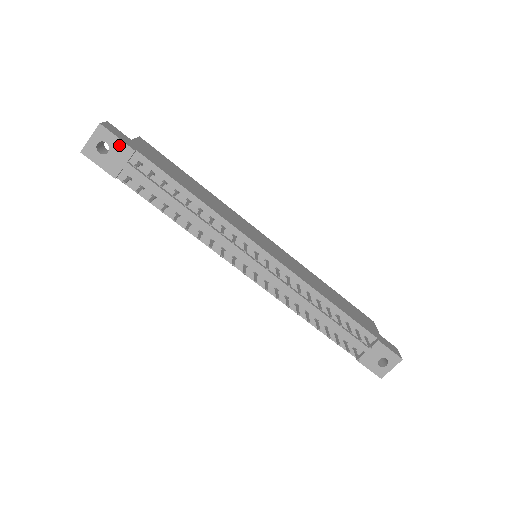
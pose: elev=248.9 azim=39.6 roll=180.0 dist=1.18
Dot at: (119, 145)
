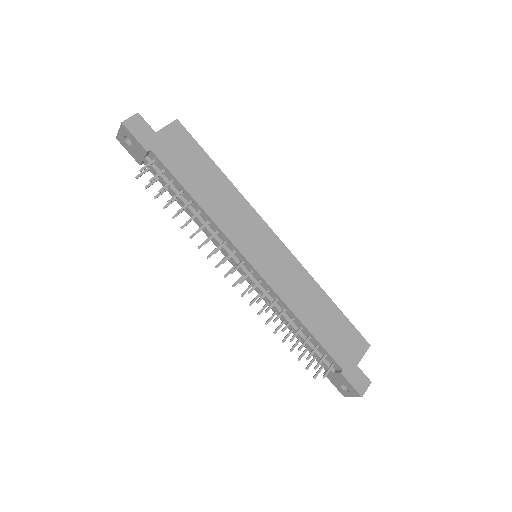
Dot at: (137, 143)
